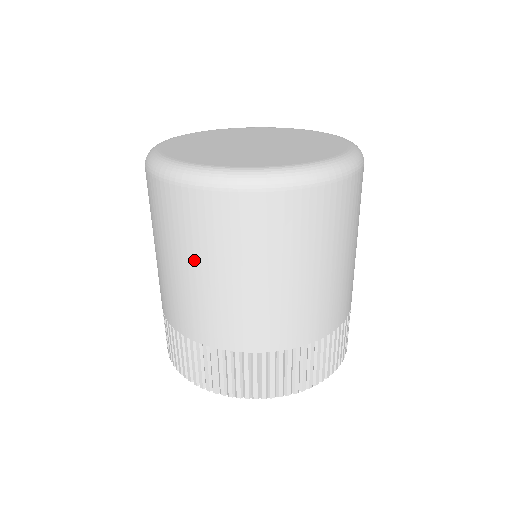
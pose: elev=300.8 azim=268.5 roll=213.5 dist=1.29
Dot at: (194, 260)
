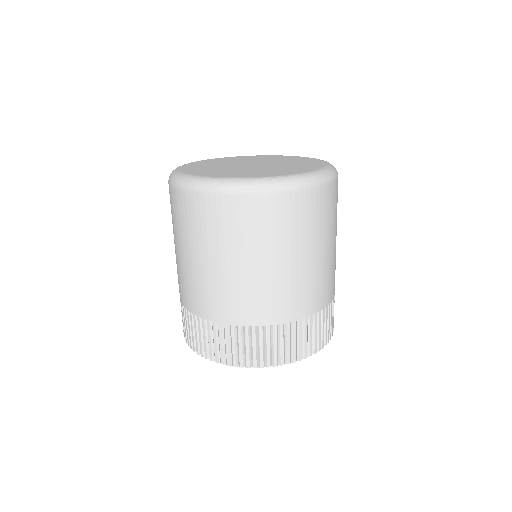
Dot at: (277, 252)
